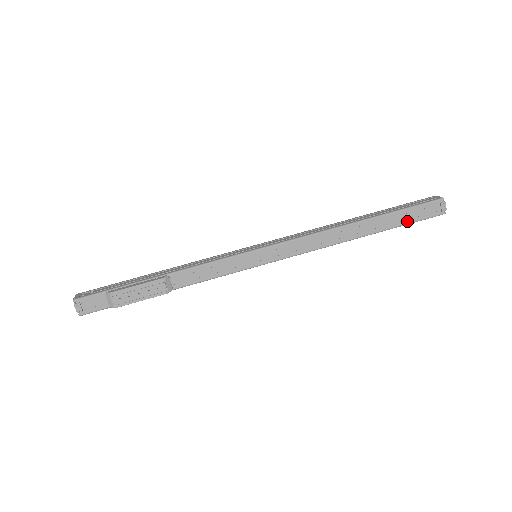
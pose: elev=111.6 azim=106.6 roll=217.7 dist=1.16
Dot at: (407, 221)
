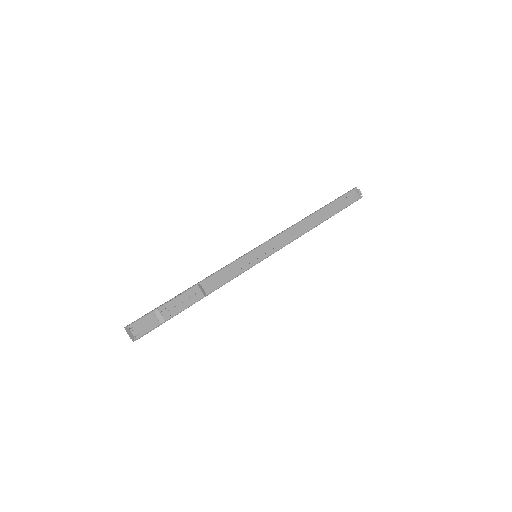
Dot at: (343, 206)
